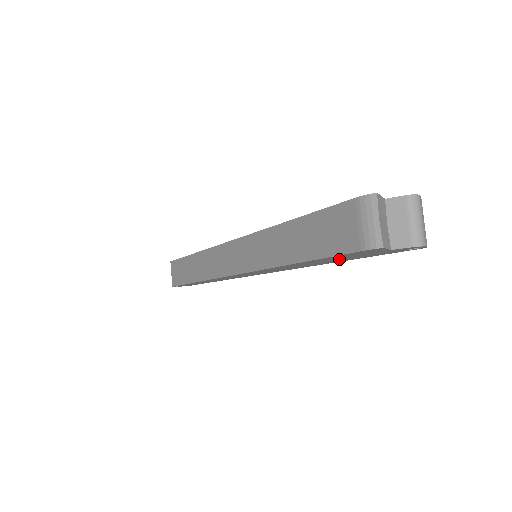
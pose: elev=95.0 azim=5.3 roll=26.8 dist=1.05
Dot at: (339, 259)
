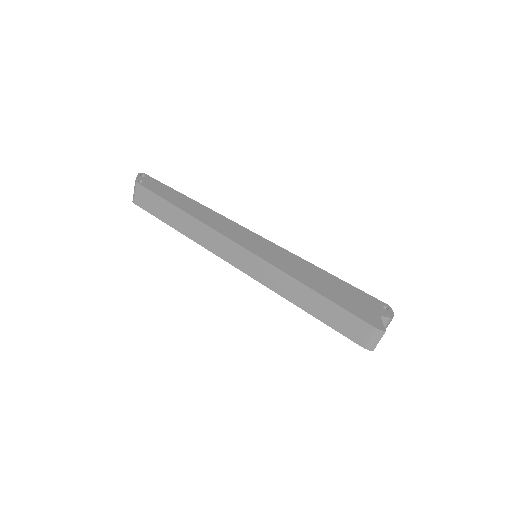
Dot at: occluded
